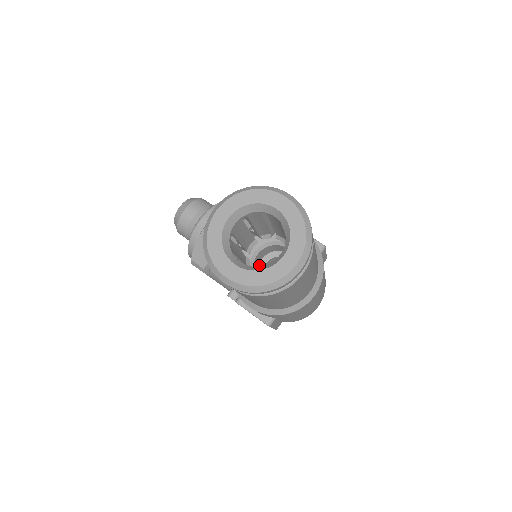
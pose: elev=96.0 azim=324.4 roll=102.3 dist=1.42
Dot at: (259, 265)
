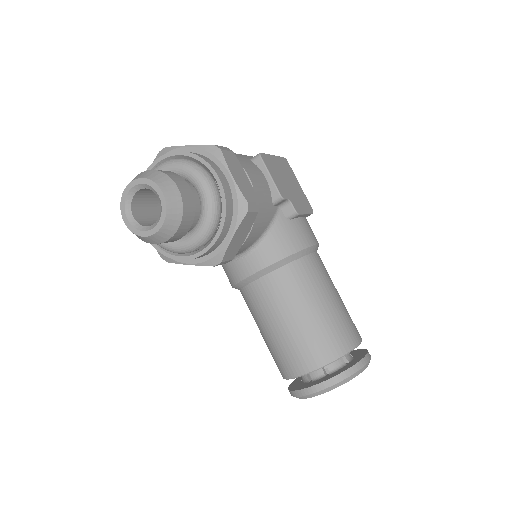
Dot at: occluded
